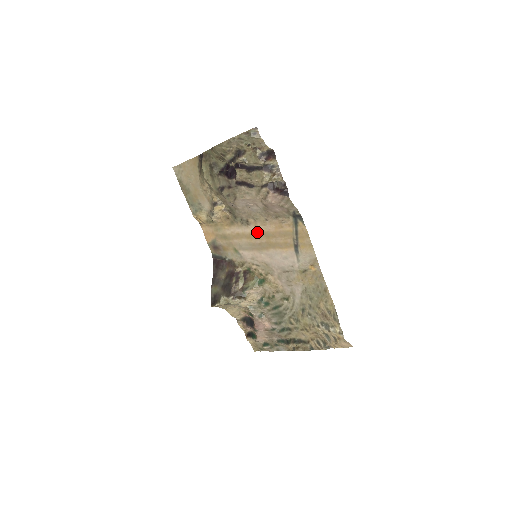
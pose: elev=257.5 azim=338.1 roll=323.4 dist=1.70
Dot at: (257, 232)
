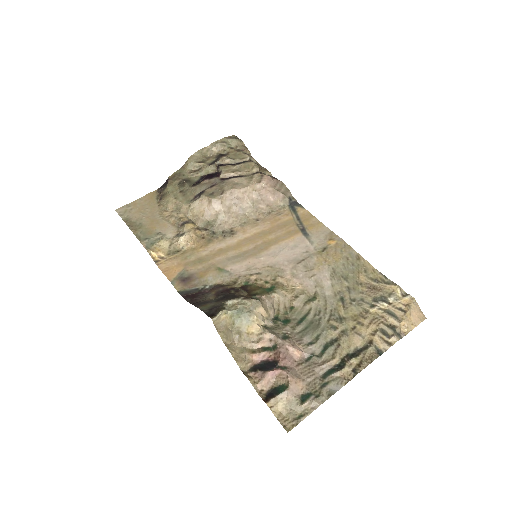
Dot at: (248, 237)
